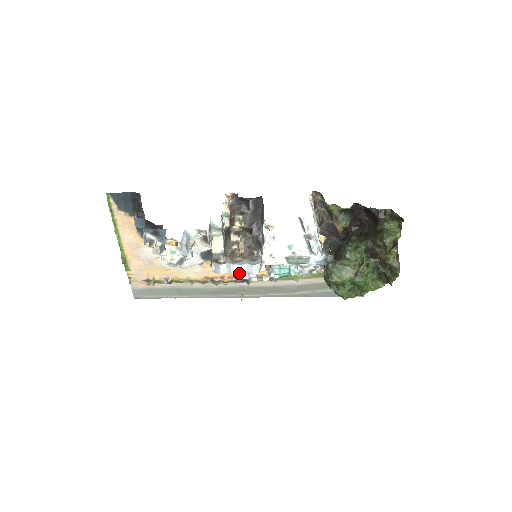
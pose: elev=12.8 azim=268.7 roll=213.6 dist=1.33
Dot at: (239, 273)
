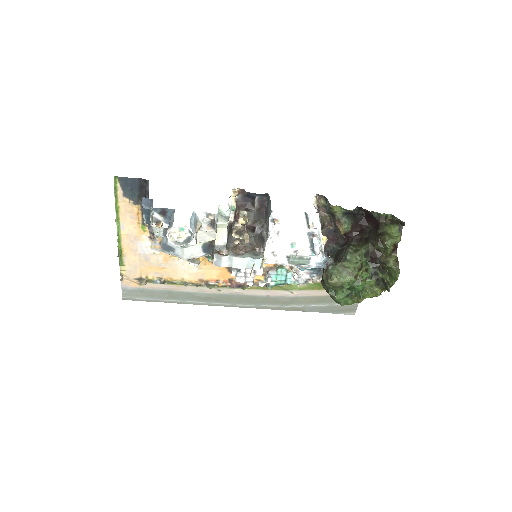
Dot at: (240, 267)
